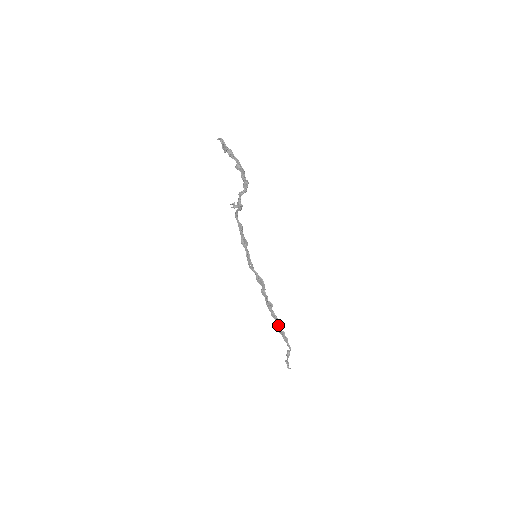
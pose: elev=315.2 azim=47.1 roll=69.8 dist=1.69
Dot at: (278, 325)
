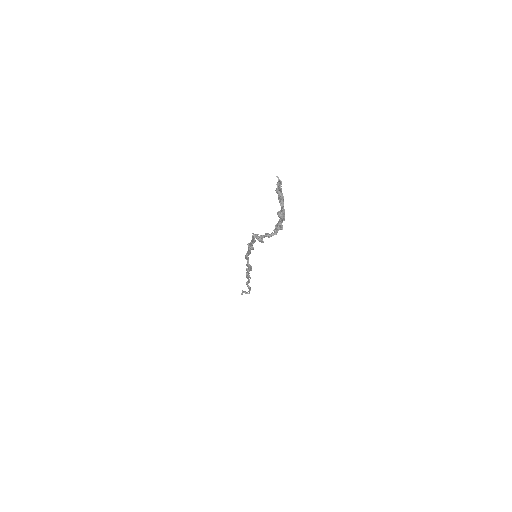
Dot at: (248, 283)
